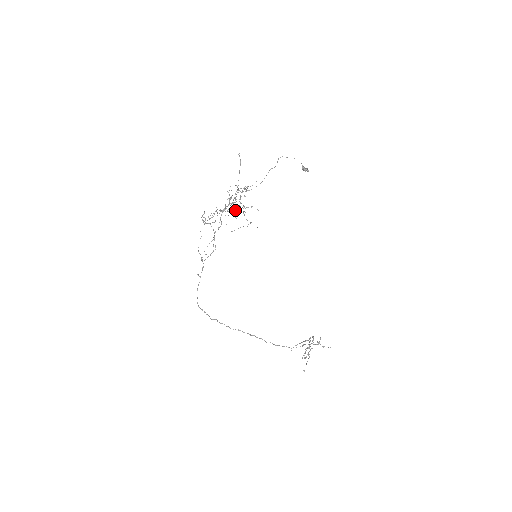
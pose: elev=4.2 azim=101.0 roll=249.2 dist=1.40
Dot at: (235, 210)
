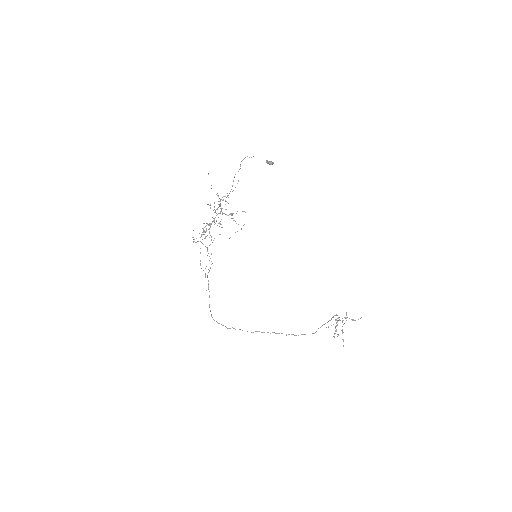
Dot at: (220, 221)
